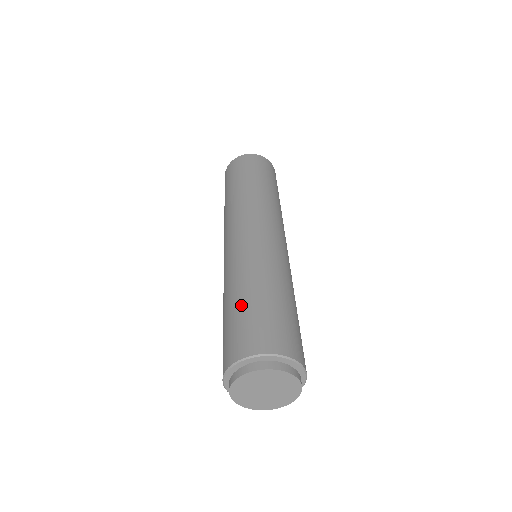
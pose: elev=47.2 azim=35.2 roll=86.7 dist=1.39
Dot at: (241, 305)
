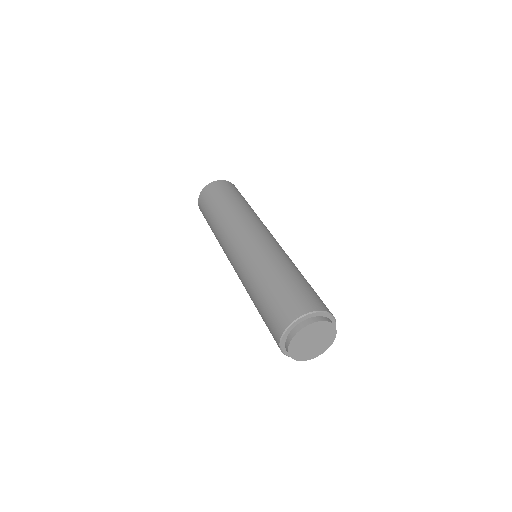
Dot at: (264, 297)
